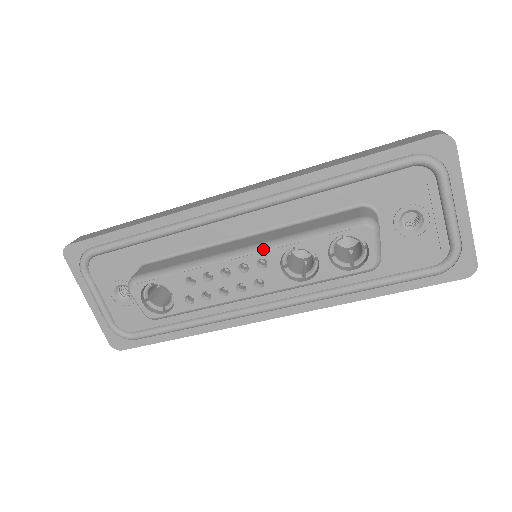
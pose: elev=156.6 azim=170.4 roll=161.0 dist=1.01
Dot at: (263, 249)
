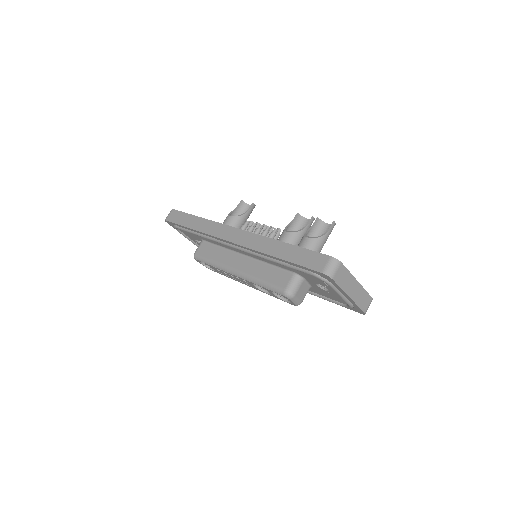
Dot at: (243, 278)
